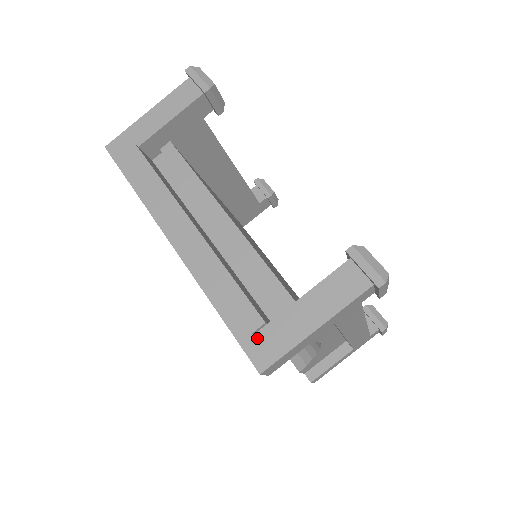
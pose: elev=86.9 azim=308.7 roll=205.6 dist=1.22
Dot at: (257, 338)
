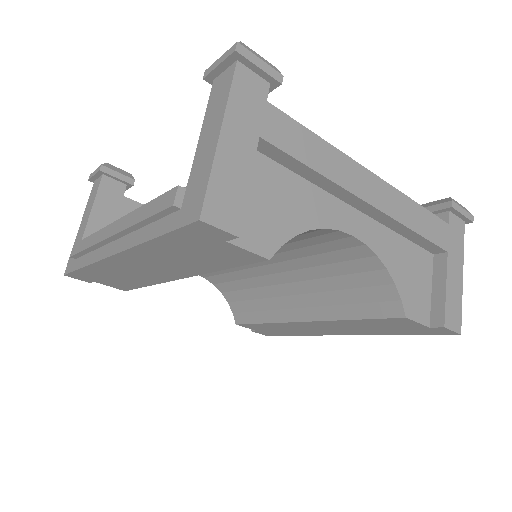
Dot at: (184, 206)
